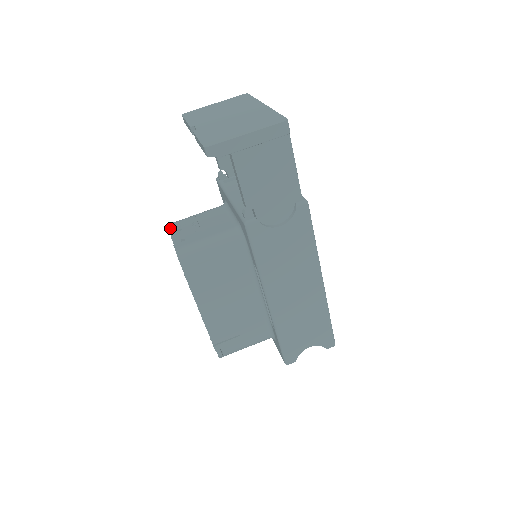
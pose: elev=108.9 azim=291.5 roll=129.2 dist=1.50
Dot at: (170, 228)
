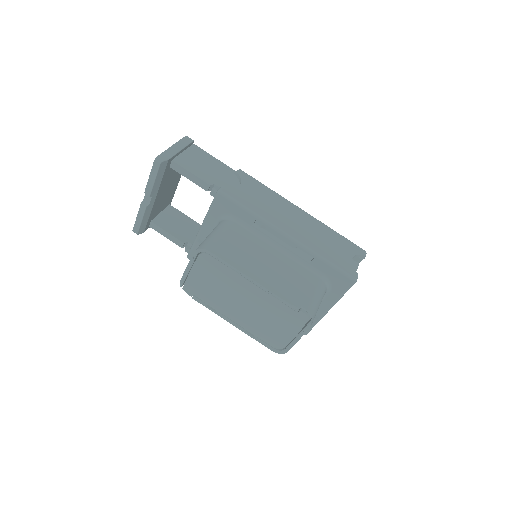
Dot at: (182, 276)
